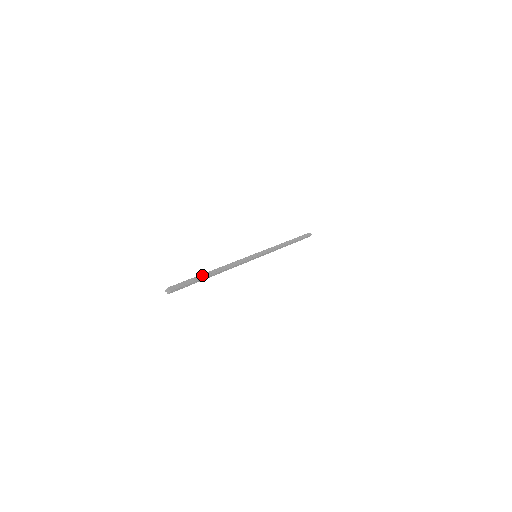
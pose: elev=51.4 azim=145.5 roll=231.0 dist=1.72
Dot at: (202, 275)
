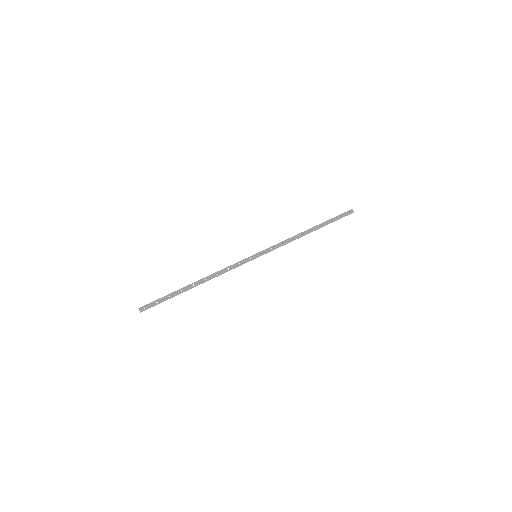
Dot at: (178, 290)
